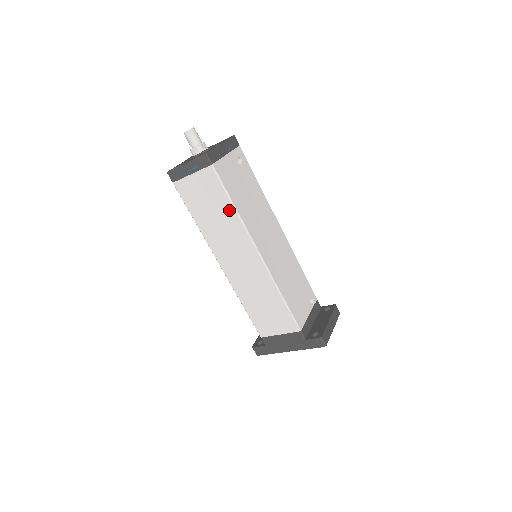
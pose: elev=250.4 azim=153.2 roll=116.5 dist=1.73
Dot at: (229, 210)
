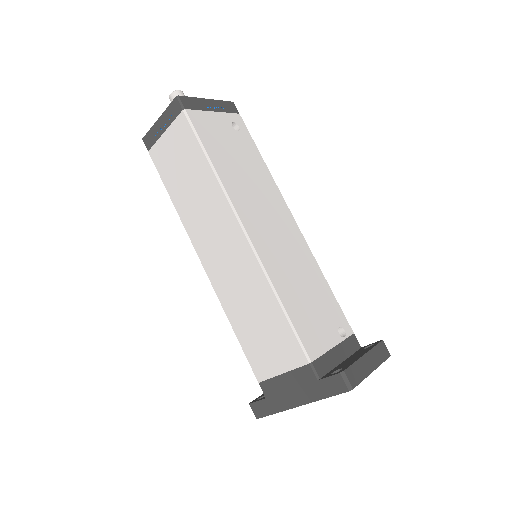
Dot at: (205, 170)
